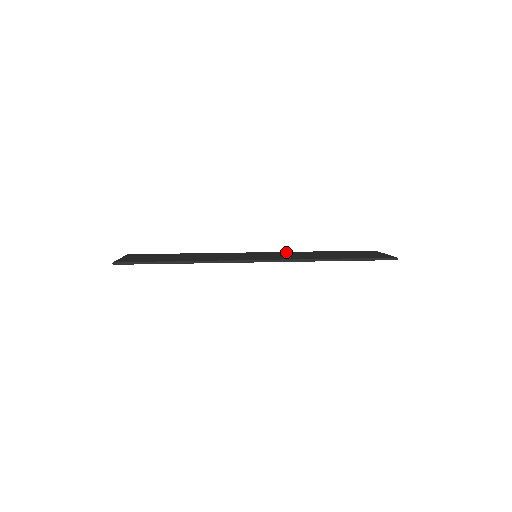
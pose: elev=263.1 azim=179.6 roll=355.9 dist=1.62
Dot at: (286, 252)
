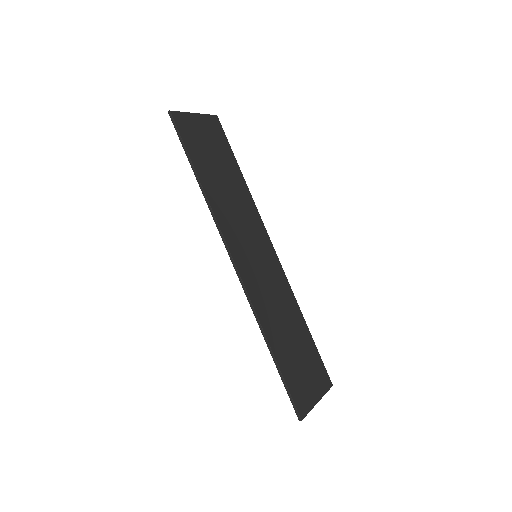
Dot at: (287, 285)
